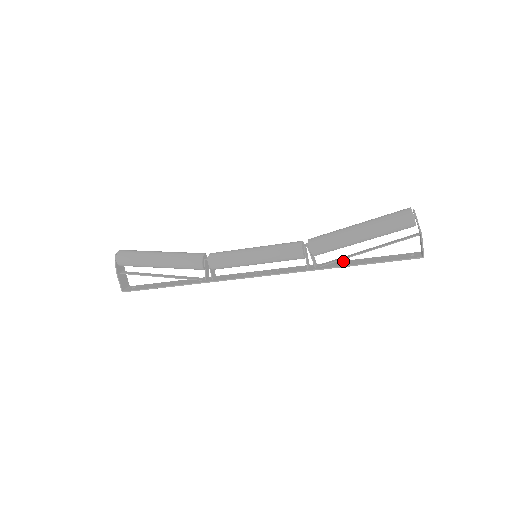
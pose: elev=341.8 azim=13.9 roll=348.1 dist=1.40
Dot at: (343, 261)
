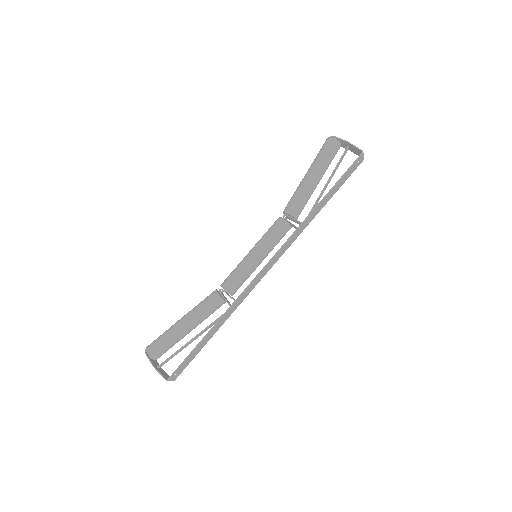
Dot at: (320, 208)
